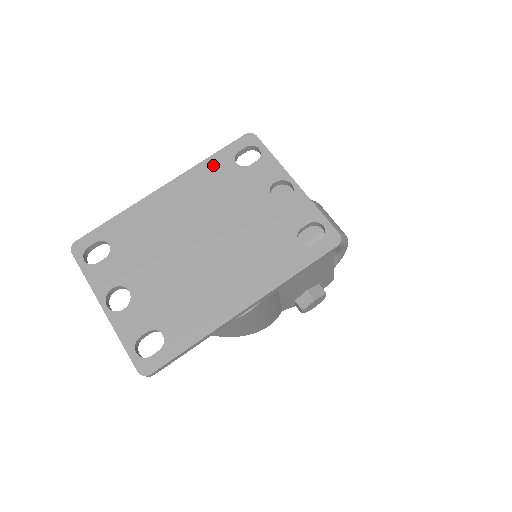
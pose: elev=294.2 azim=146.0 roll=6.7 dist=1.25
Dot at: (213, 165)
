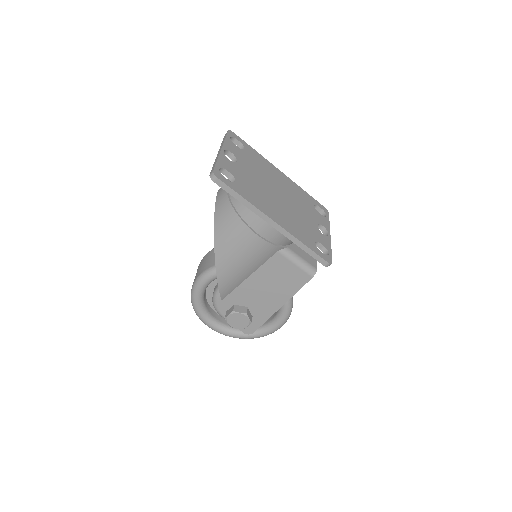
Dot at: (305, 194)
